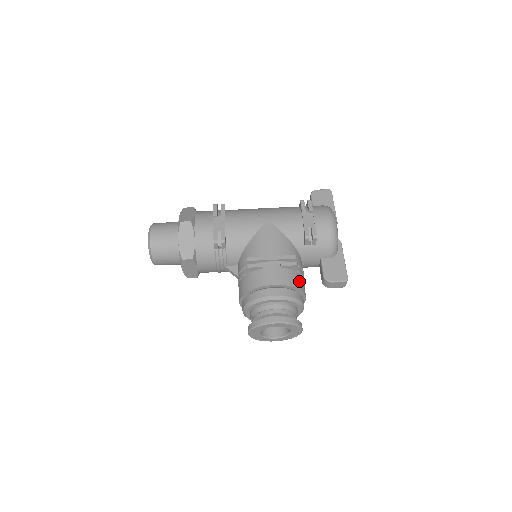
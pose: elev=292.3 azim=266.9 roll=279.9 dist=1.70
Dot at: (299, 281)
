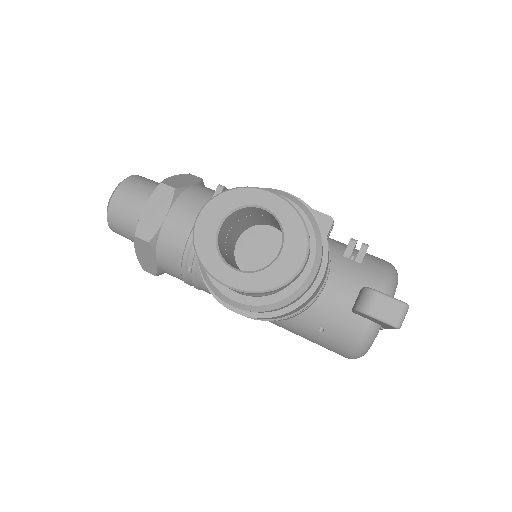
Dot at: occluded
